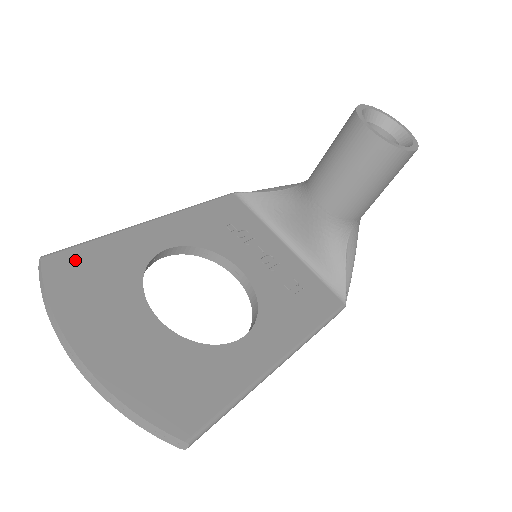
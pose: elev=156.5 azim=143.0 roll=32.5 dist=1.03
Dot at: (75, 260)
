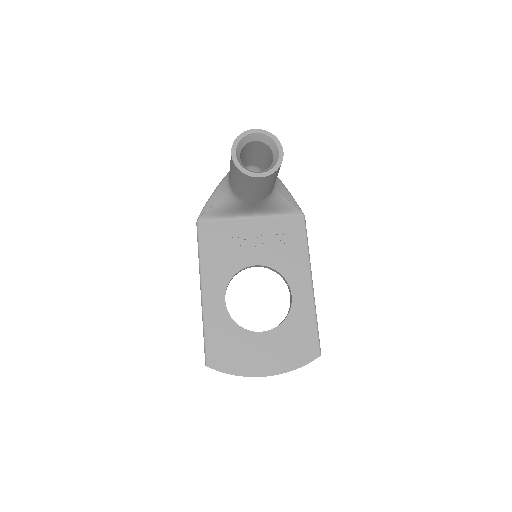
Dot at: (214, 352)
